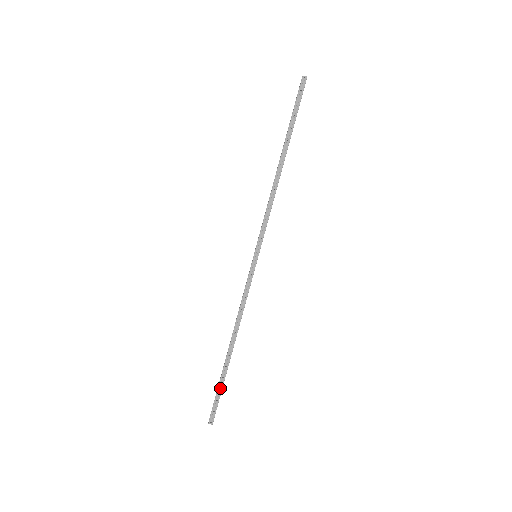
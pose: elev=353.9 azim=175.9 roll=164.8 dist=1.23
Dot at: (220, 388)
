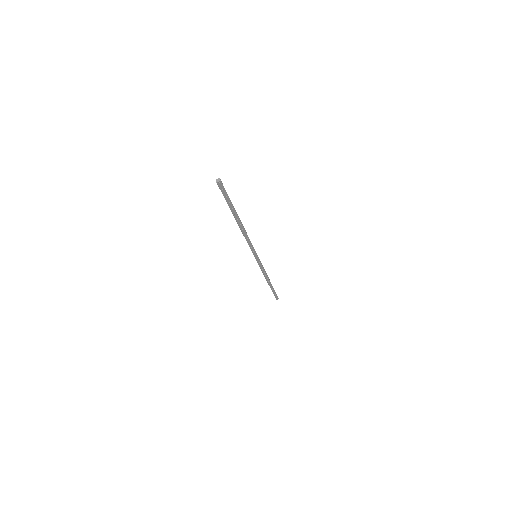
Dot at: (274, 292)
